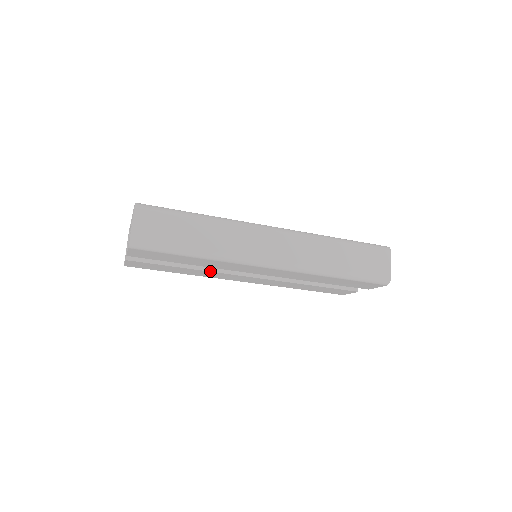
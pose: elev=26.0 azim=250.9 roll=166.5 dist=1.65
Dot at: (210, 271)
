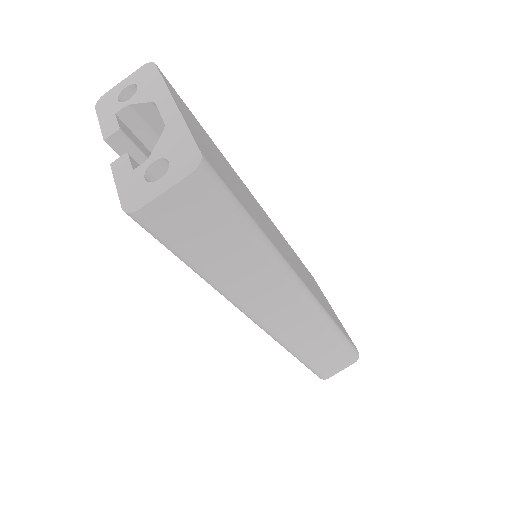
Dot at: occluded
